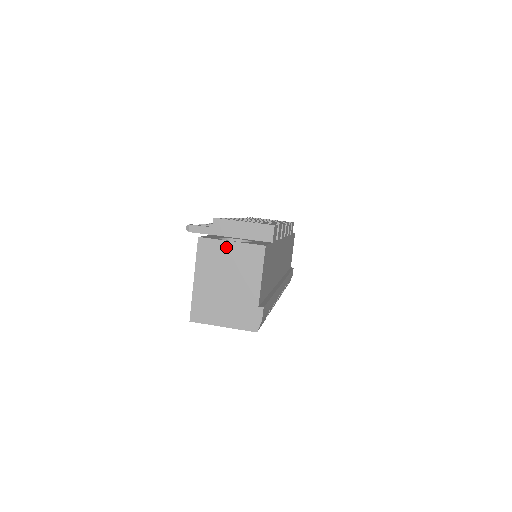
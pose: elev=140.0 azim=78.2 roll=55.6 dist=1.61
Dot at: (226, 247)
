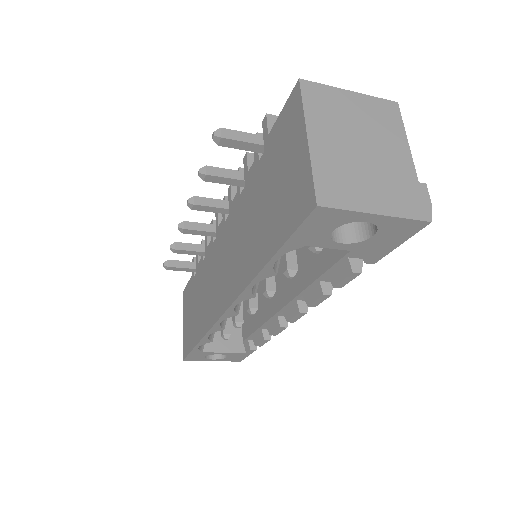
Dot at: (345, 97)
